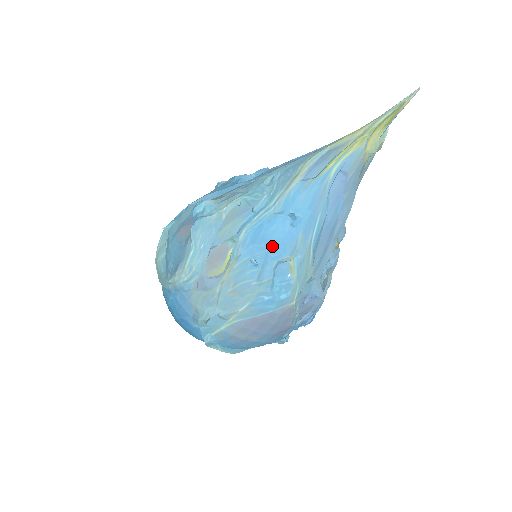
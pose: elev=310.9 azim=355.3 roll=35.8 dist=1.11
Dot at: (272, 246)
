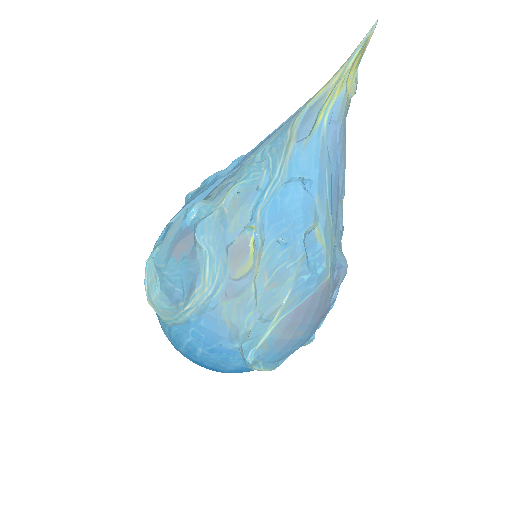
Dot at: (294, 218)
